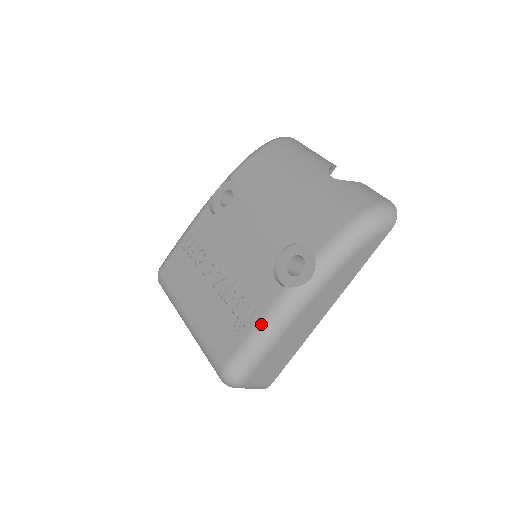
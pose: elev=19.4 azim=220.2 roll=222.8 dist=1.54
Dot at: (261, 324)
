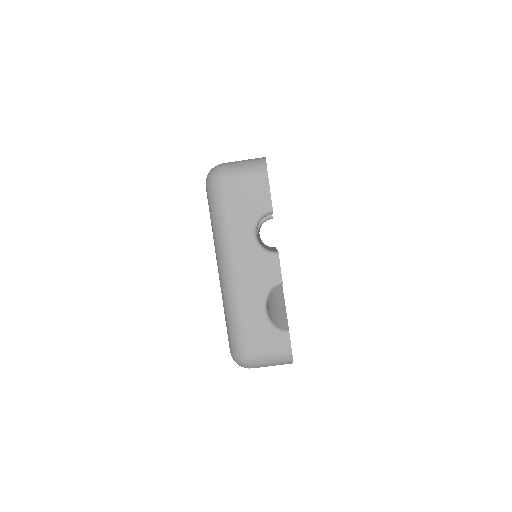
Dot at: occluded
